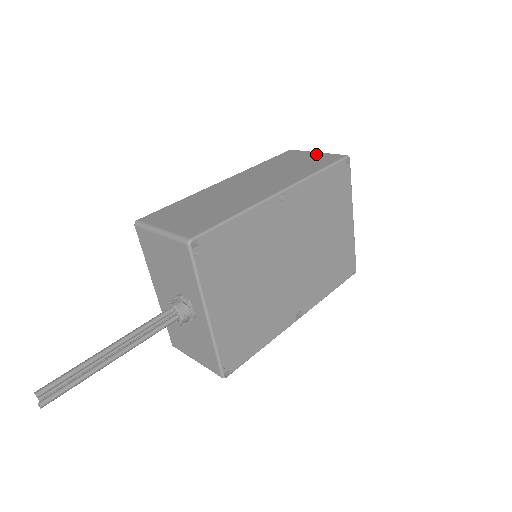
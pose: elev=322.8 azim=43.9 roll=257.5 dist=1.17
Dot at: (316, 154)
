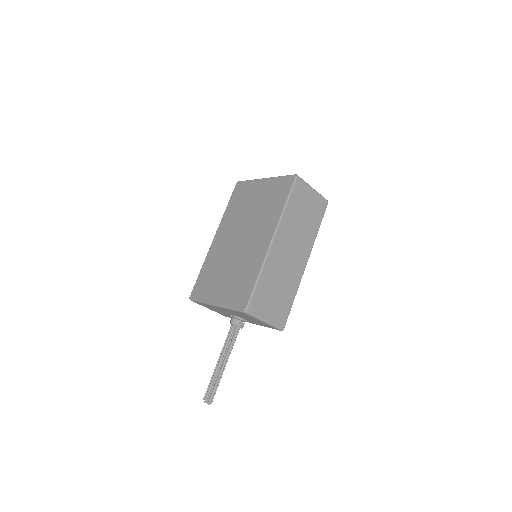
Dot at: (314, 195)
